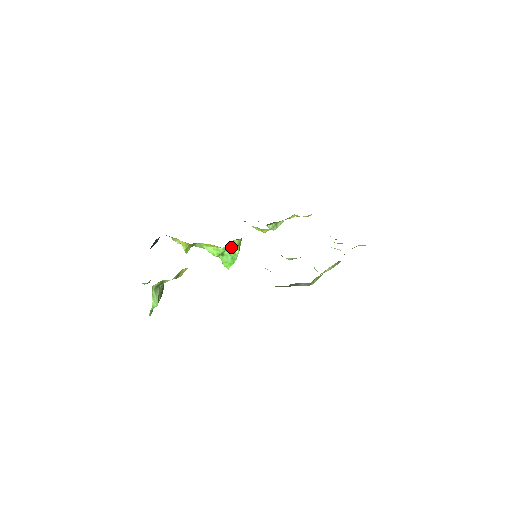
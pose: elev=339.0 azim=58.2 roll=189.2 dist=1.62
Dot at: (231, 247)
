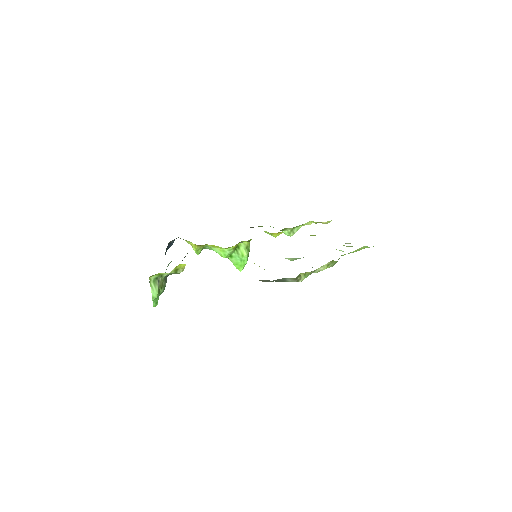
Dot at: (238, 249)
